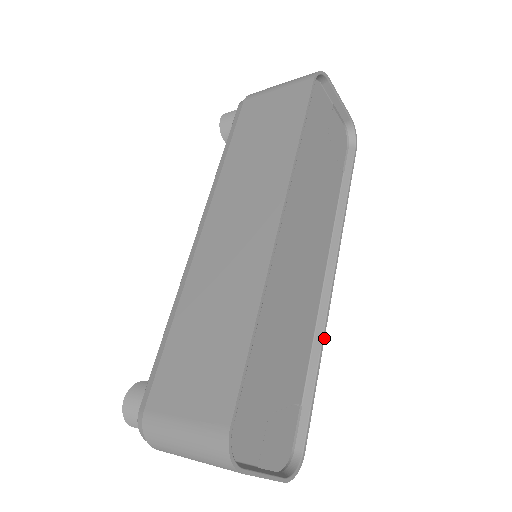
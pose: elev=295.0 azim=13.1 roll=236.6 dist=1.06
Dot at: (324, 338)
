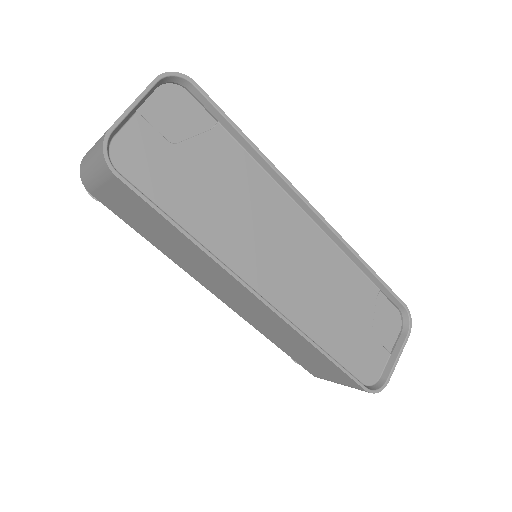
Dot at: (353, 250)
